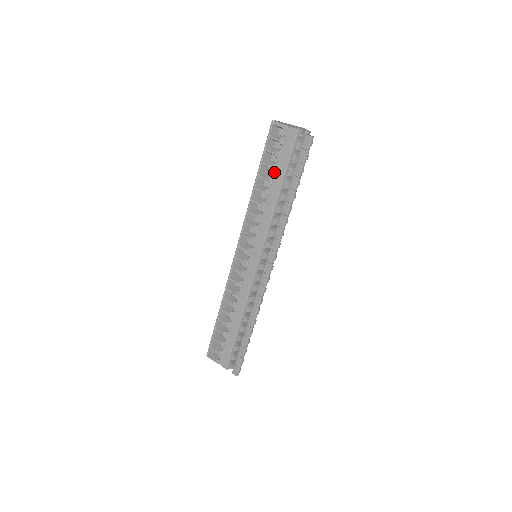
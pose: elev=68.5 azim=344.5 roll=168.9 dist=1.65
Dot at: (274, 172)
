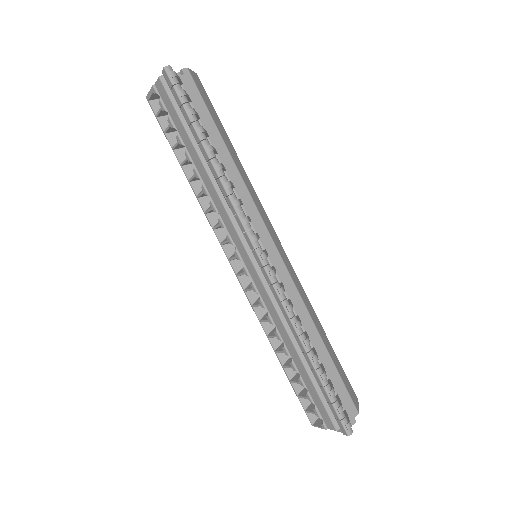
Dot at: occluded
